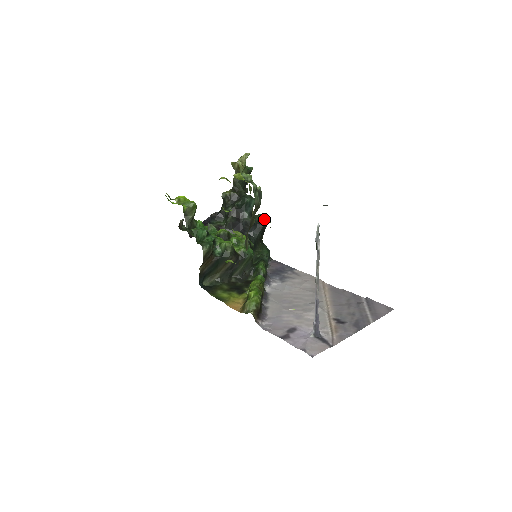
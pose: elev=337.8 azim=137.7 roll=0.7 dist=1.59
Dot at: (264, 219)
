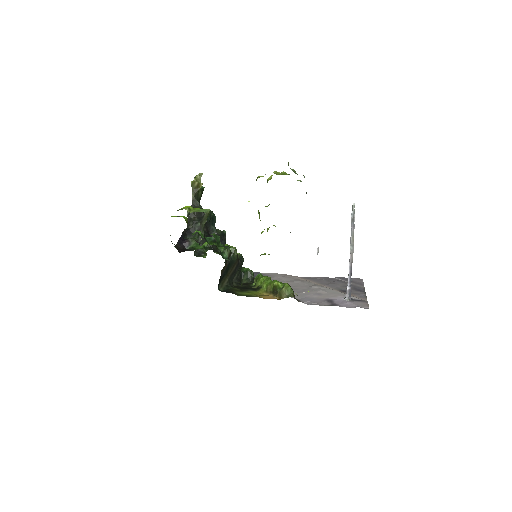
Dot at: (224, 232)
